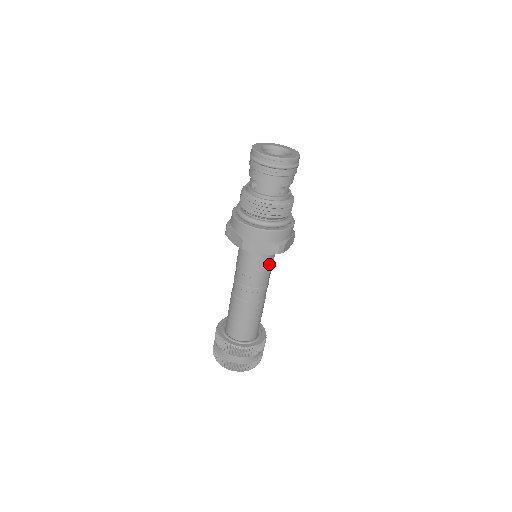
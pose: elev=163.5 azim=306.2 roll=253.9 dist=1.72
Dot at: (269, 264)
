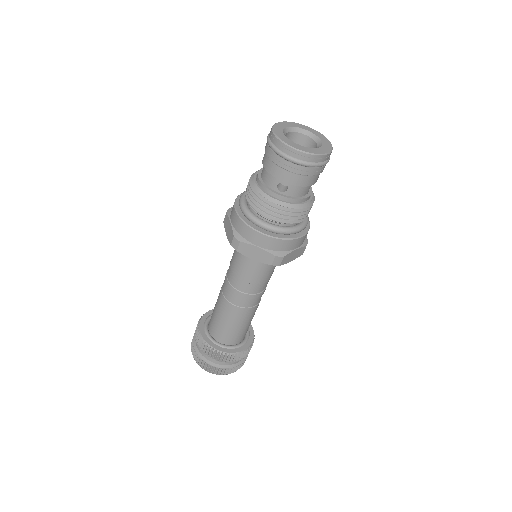
Dot at: occluded
